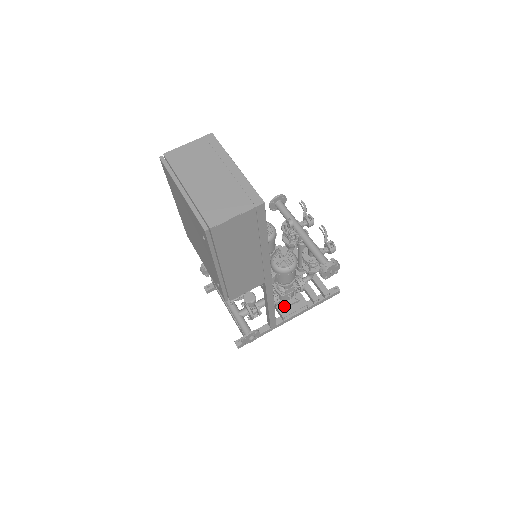
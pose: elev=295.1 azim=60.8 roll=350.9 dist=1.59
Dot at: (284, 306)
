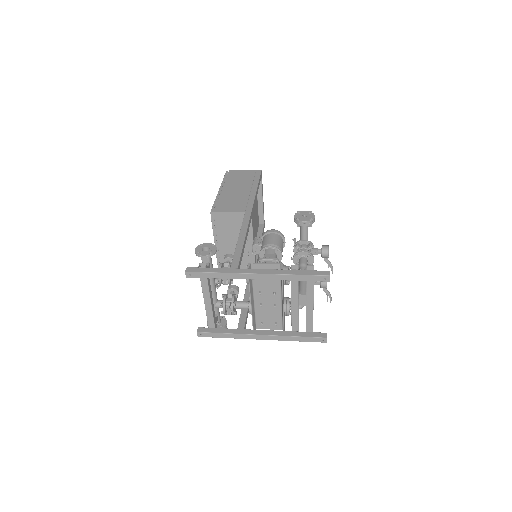
Dot at: occluded
